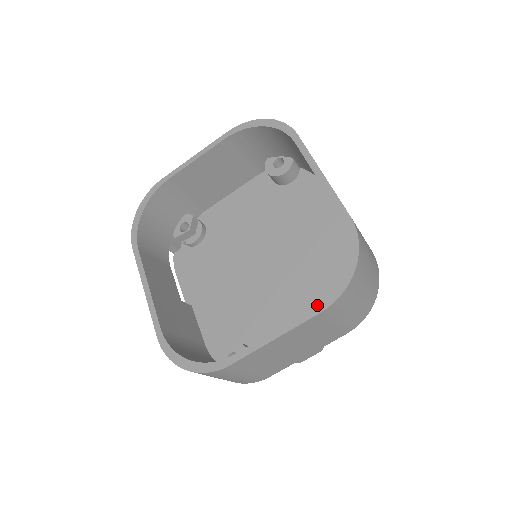
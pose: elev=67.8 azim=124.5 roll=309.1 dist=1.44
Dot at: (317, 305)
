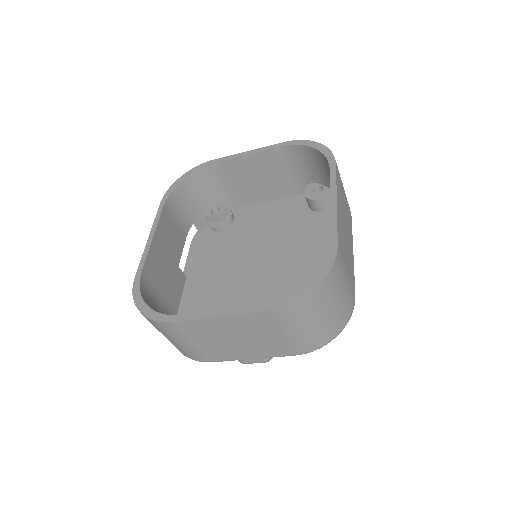
Dot at: (268, 303)
